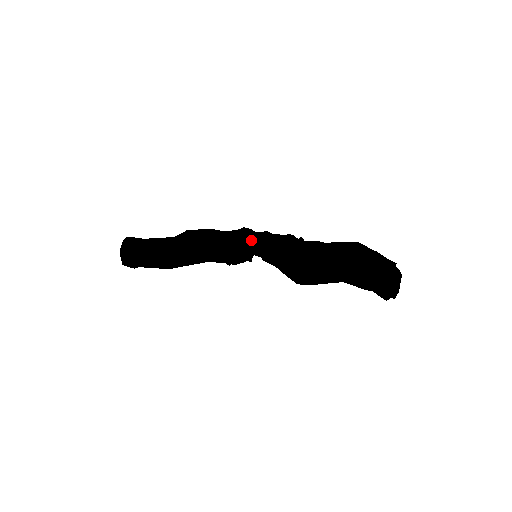
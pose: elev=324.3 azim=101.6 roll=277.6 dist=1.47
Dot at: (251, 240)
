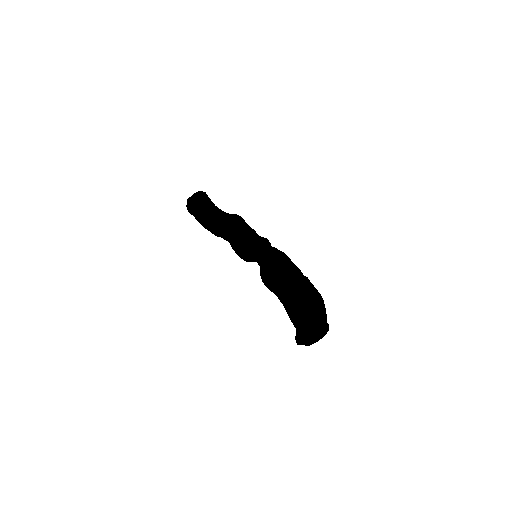
Dot at: (265, 243)
